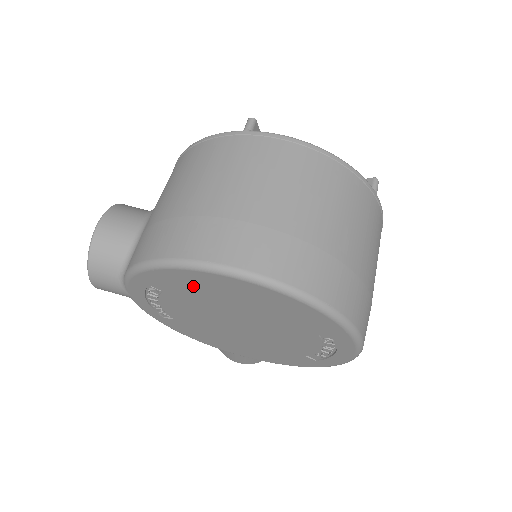
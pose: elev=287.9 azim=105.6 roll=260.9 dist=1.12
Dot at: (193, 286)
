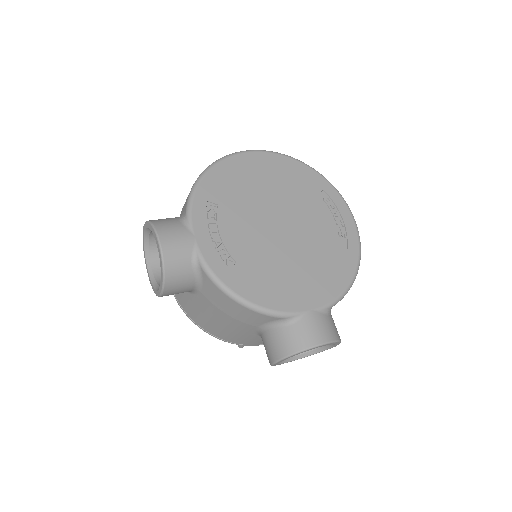
Dot at: (234, 179)
